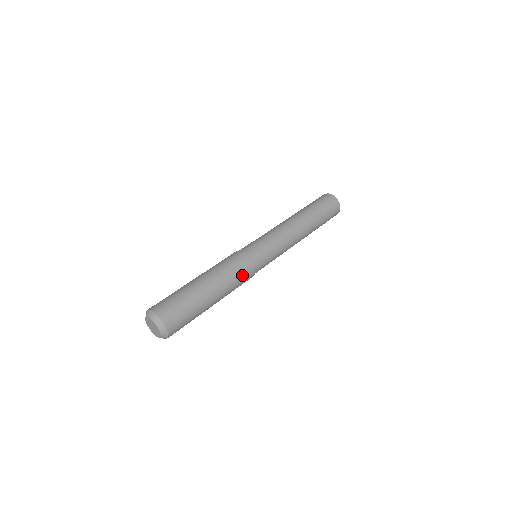
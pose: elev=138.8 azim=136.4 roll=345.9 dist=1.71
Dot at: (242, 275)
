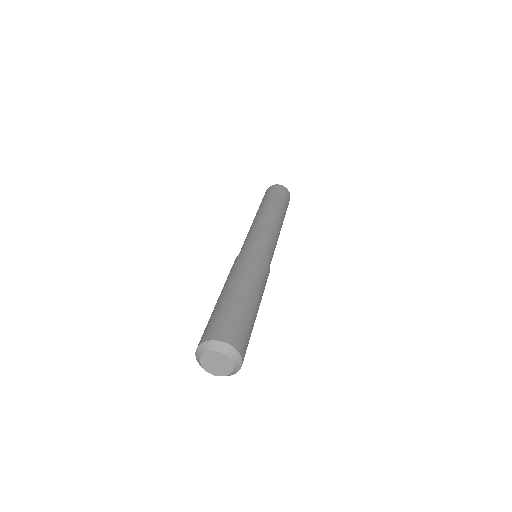
Dot at: (253, 263)
